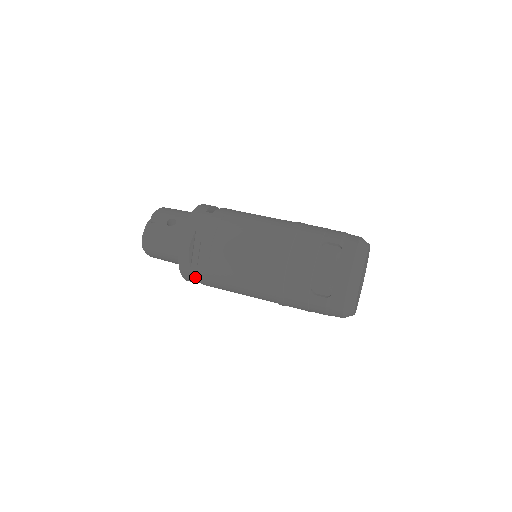
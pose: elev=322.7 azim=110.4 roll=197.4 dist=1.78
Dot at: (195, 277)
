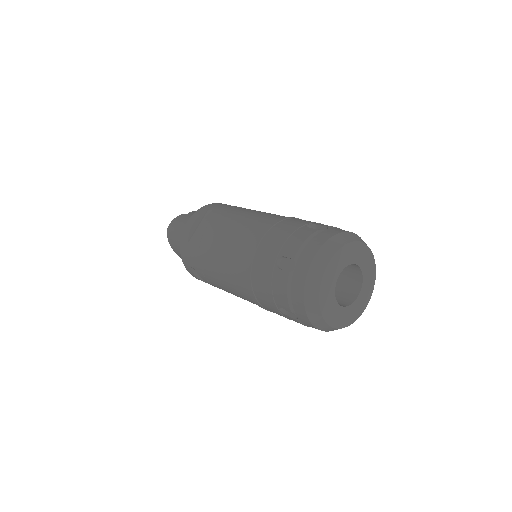
Dot at: (189, 256)
